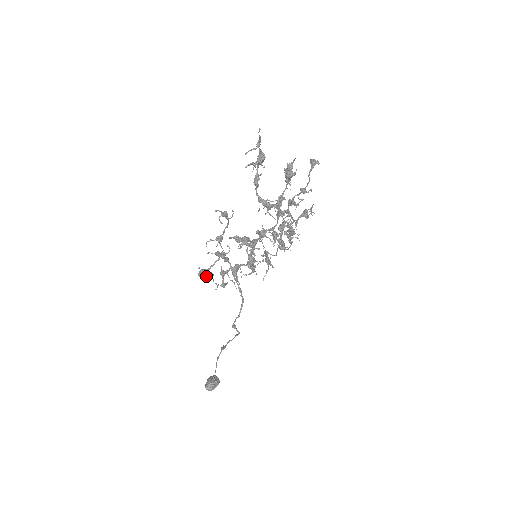
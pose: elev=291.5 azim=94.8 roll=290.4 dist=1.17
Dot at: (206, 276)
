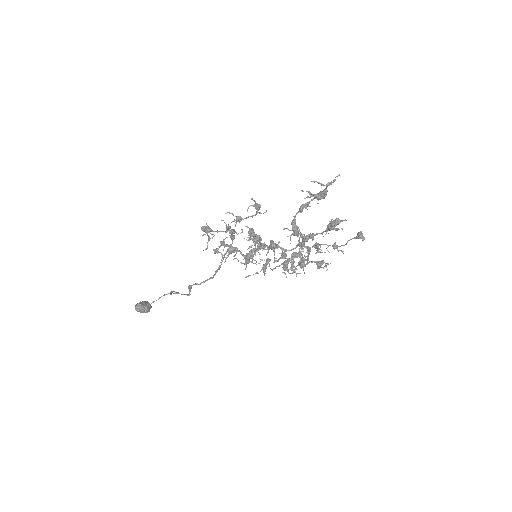
Dot at: occluded
